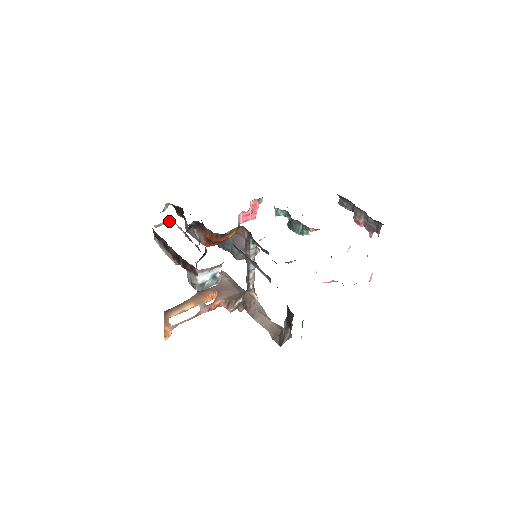
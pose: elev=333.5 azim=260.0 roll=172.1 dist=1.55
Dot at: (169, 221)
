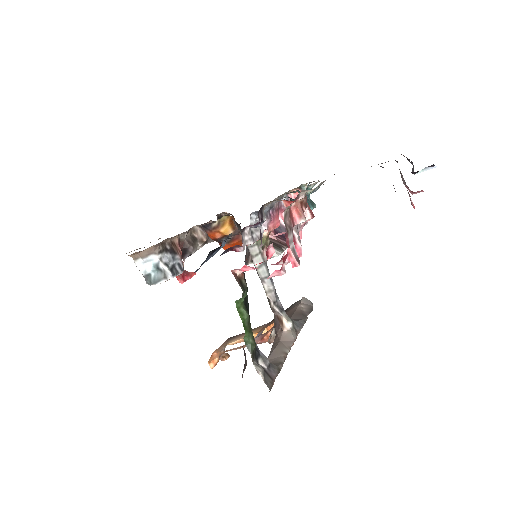
Dot at: occluded
